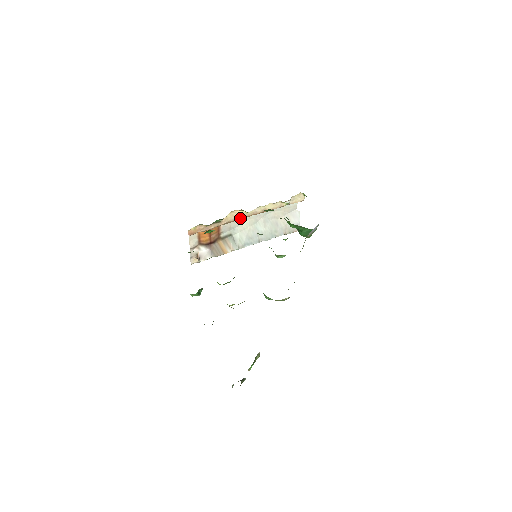
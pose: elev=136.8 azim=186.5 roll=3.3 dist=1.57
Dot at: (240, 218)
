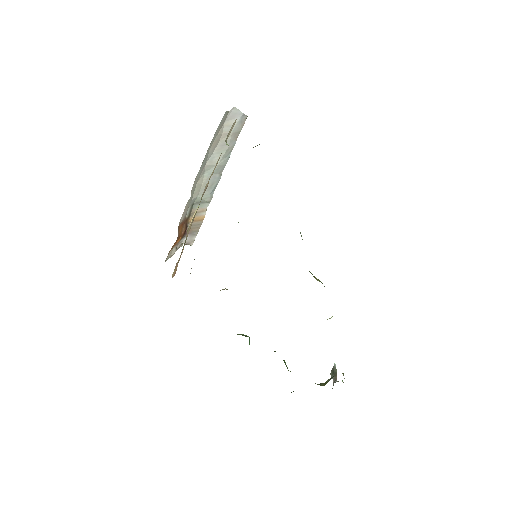
Dot at: (196, 212)
